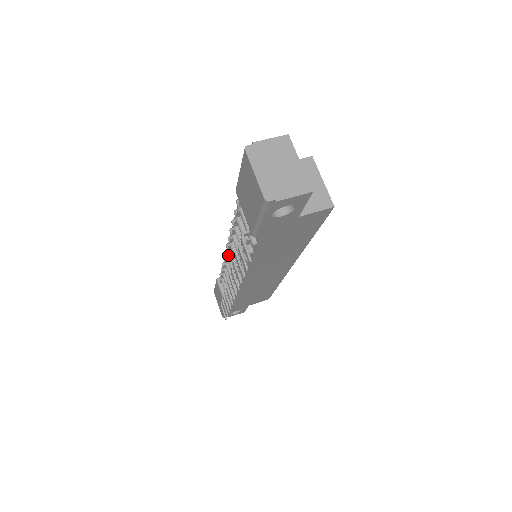
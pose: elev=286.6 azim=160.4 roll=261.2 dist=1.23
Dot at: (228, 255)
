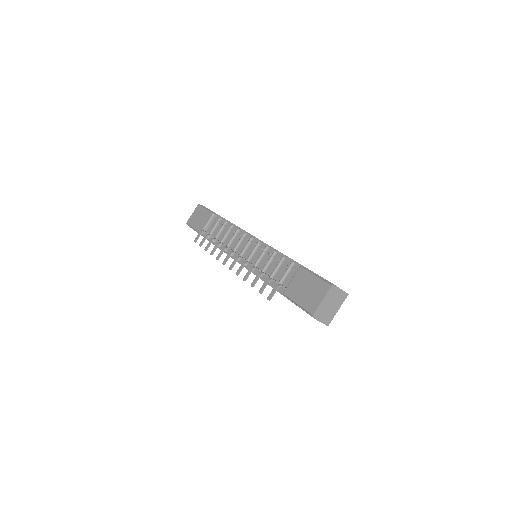
Dot at: (245, 238)
